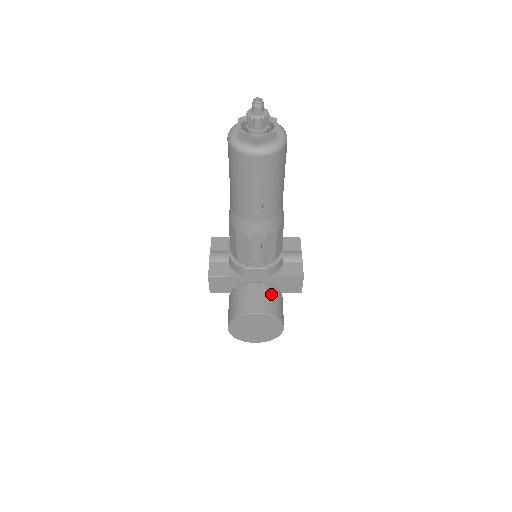
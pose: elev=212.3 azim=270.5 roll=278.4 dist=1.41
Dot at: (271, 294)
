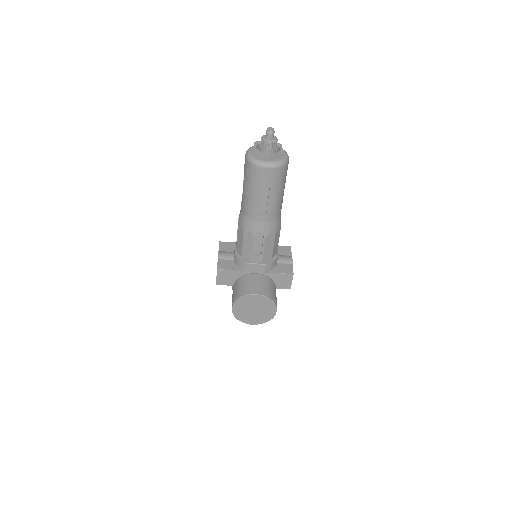
Dot at: (268, 283)
